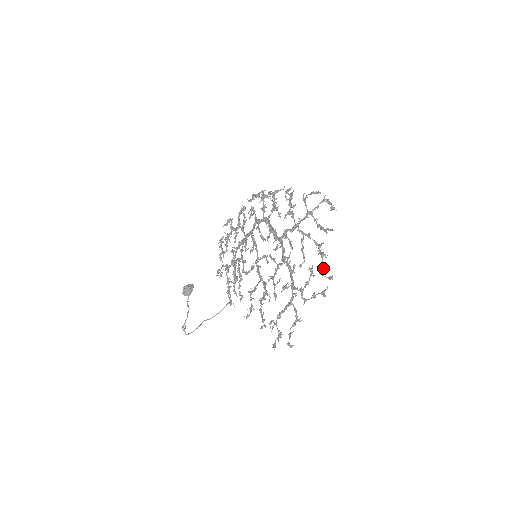
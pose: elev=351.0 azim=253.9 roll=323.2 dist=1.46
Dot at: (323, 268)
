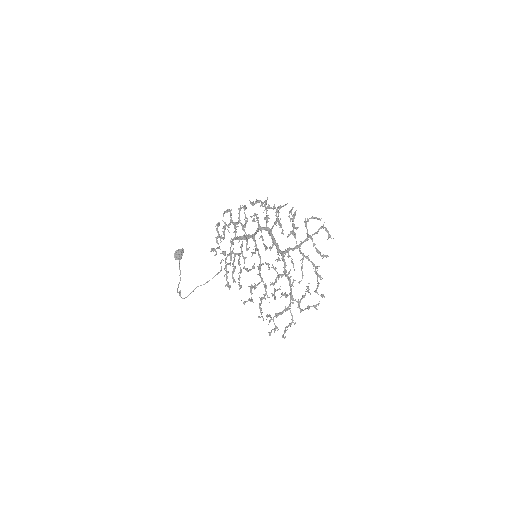
Dot at: occluded
